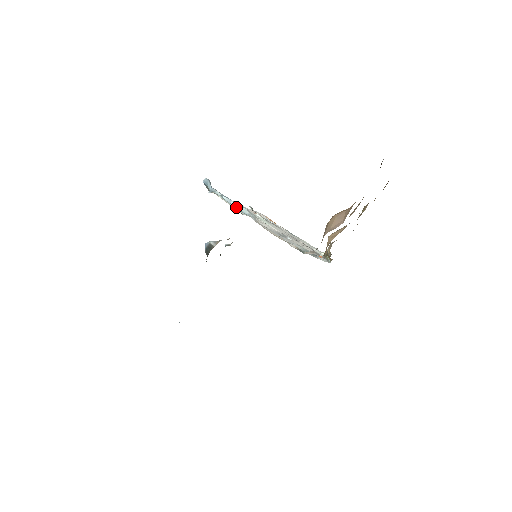
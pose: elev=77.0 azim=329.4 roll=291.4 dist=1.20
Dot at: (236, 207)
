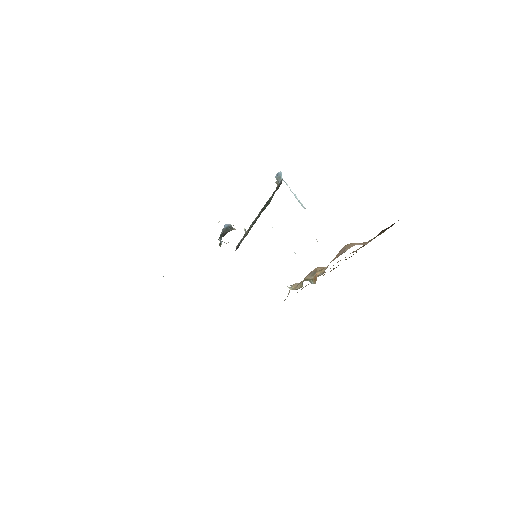
Dot at: (297, 199)
